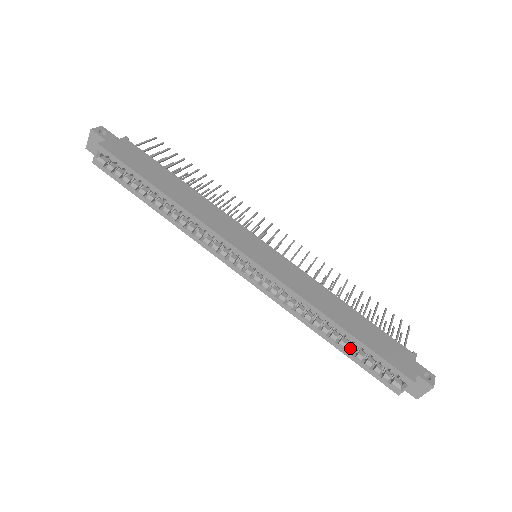
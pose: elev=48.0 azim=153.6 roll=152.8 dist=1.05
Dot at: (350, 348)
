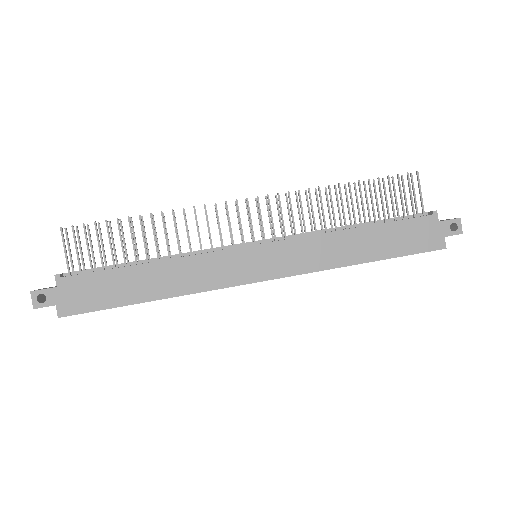
Dot at: occluded
